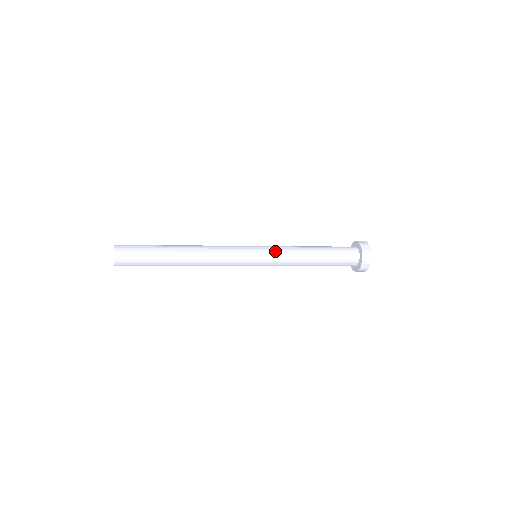
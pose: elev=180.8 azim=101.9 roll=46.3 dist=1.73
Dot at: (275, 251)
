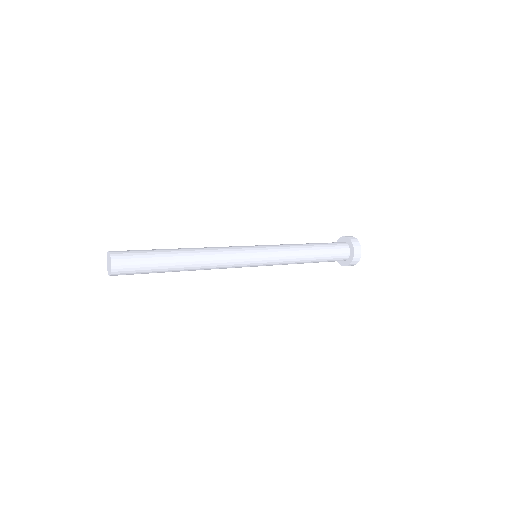
Dot at: (272, 245)
